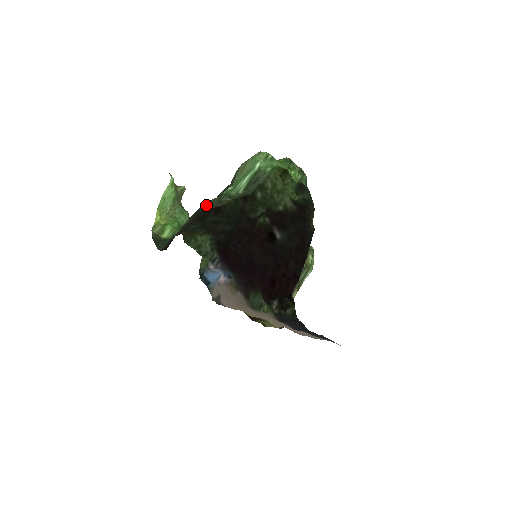
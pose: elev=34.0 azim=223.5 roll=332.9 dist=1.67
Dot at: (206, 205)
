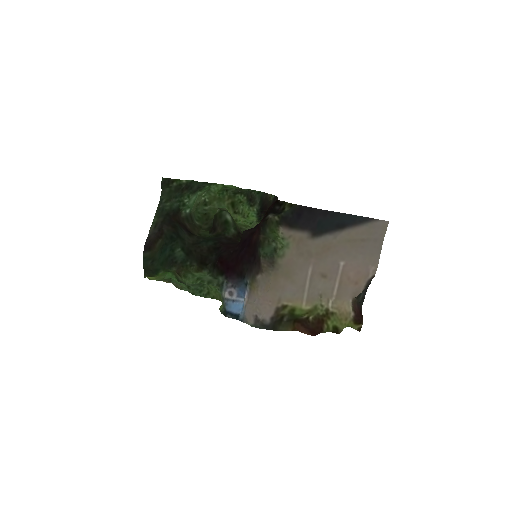
Dot at: (164, 204)
